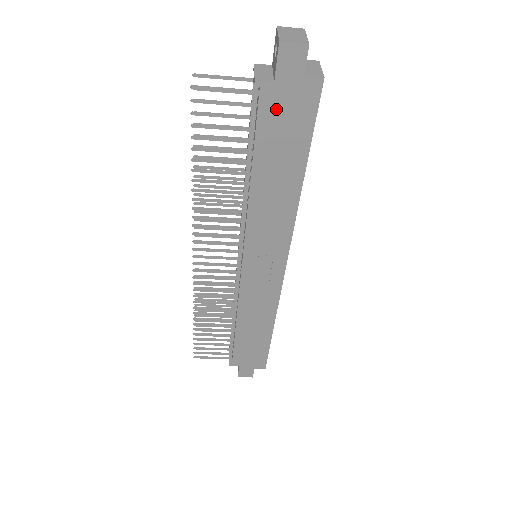
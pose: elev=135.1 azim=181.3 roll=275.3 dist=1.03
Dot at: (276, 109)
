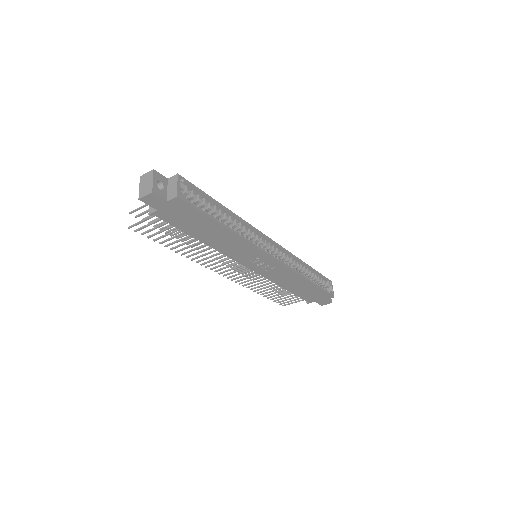
Dot at: (173, 217)
